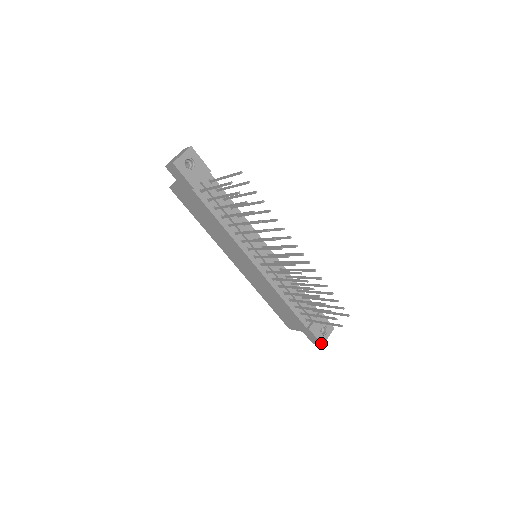
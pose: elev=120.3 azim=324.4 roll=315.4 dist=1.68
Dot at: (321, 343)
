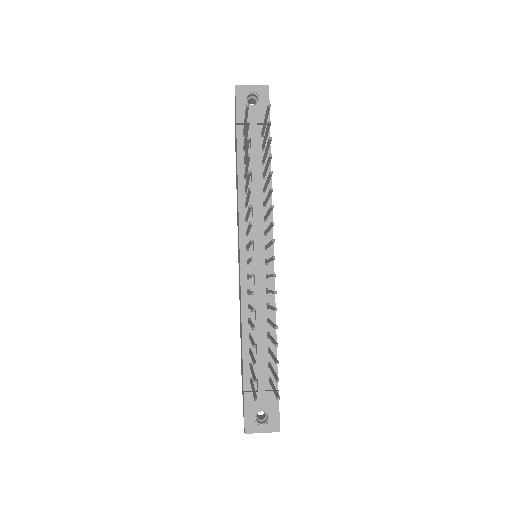
Dot at: (245, 428)
